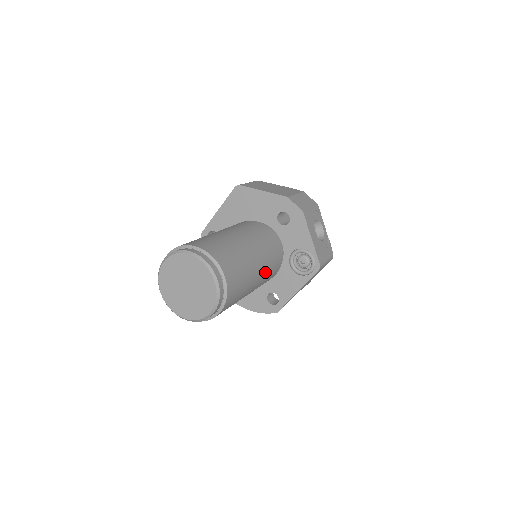
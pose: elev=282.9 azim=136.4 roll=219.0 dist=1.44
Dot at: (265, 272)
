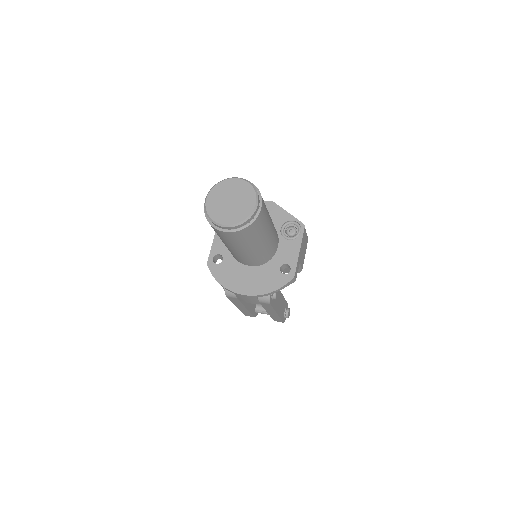
Dot at: (272, 222)
